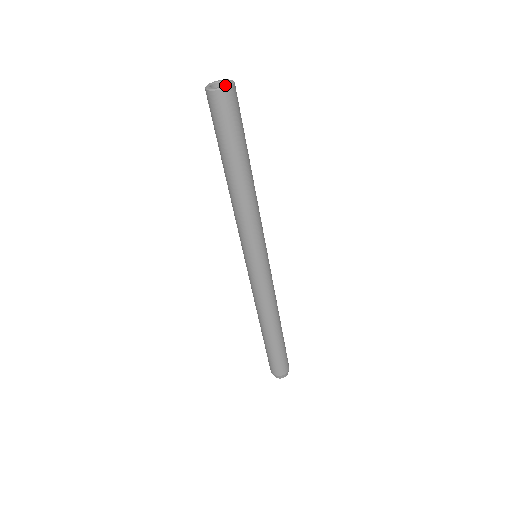
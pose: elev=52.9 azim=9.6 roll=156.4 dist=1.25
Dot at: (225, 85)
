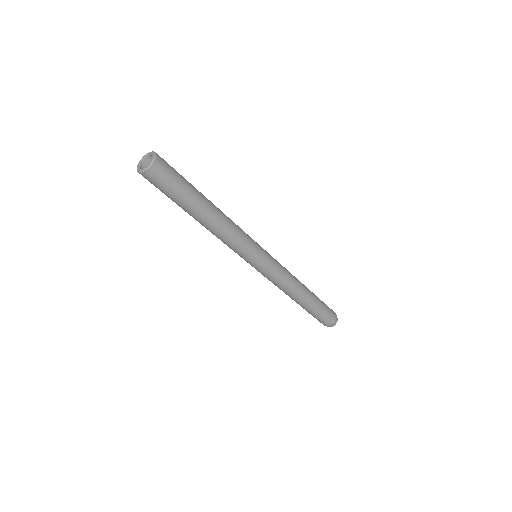
Dot at: occluded
